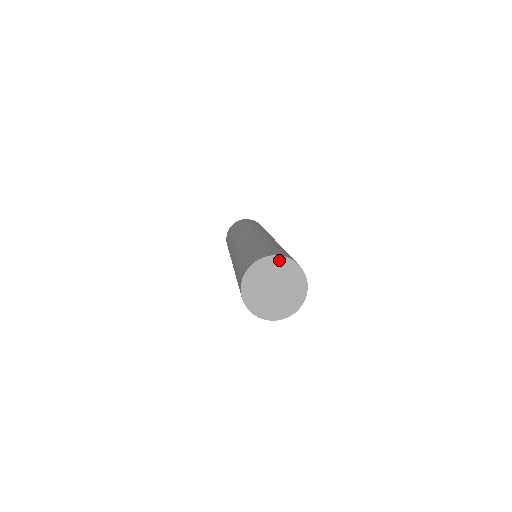
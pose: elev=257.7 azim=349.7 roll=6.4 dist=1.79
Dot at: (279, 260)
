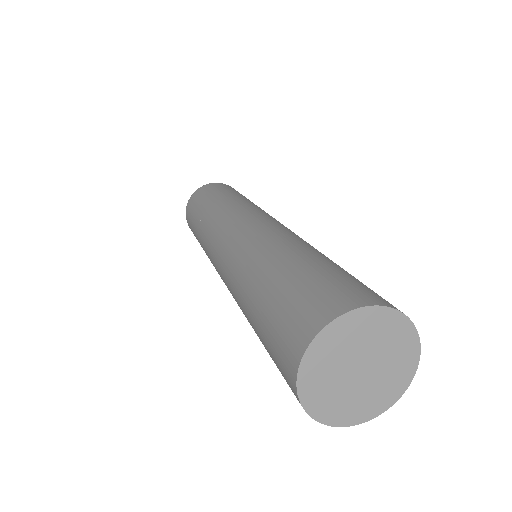
Dot at: (331, 332)
